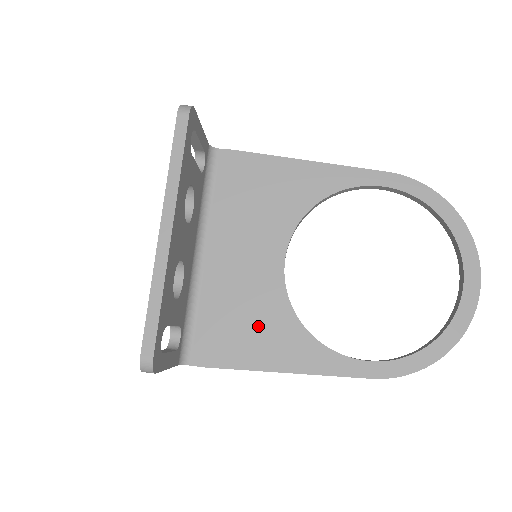
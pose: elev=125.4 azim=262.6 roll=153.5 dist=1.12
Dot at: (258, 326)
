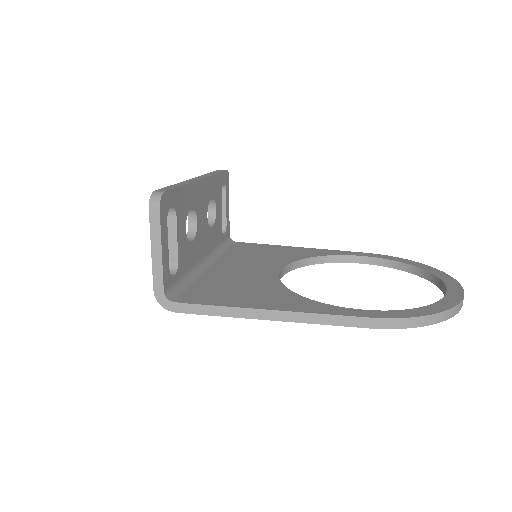
Dot at: (250, 291)
